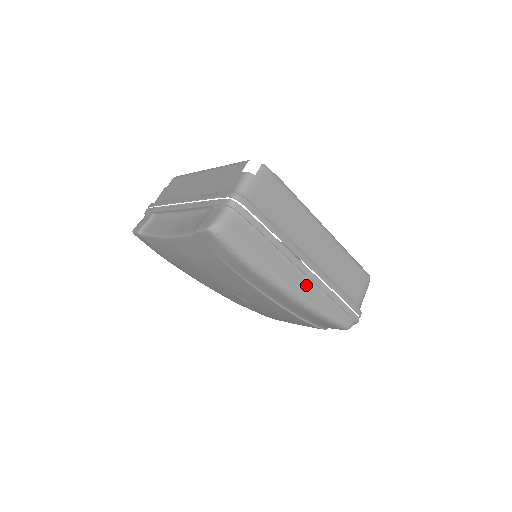
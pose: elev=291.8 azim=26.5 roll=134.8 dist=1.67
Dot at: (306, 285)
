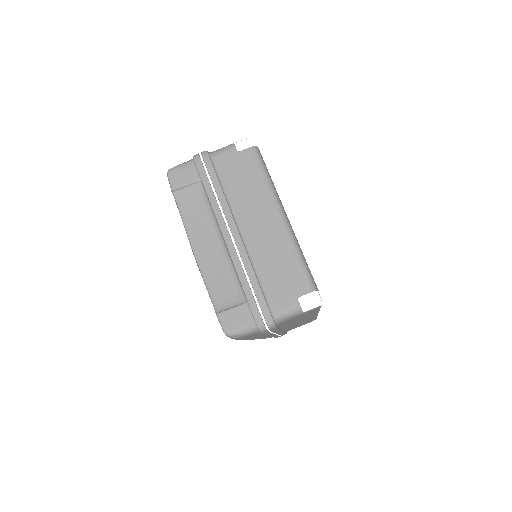
Dot at: occluded
